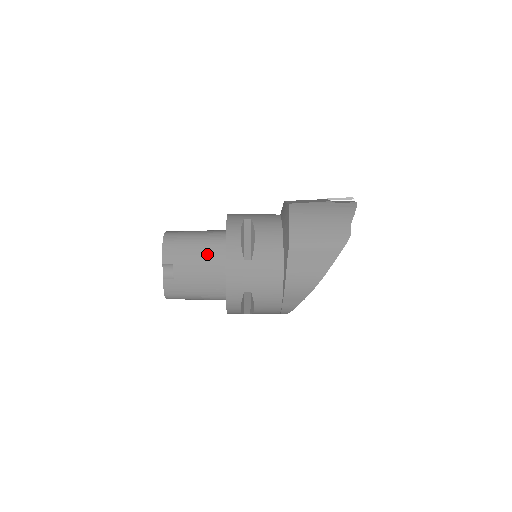
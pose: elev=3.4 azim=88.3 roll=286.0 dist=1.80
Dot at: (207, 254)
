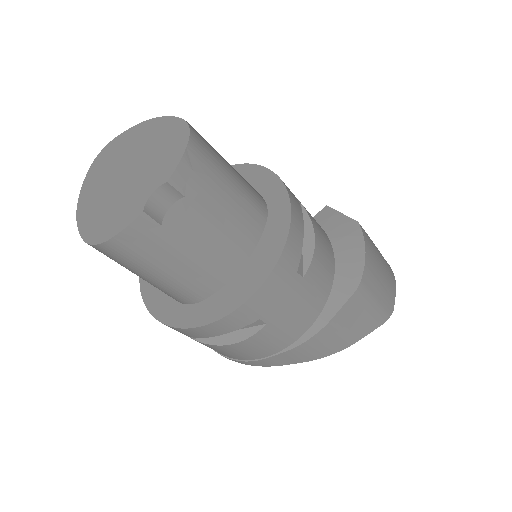
Dot at: (240, 219)
